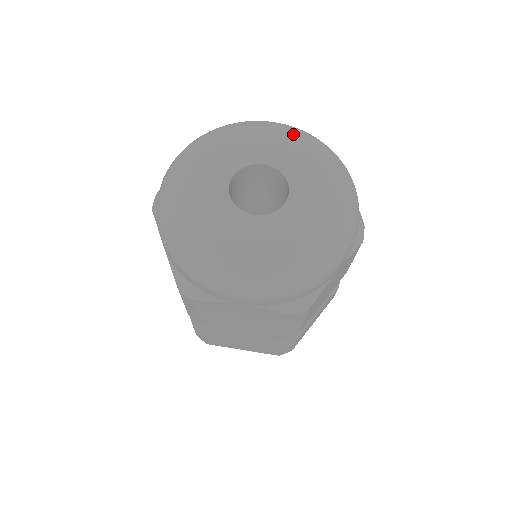
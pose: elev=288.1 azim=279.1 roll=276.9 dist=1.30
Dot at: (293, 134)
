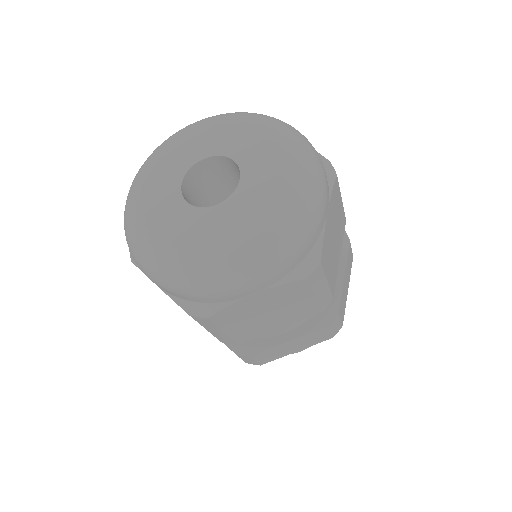
Dot at: (280, 137)
